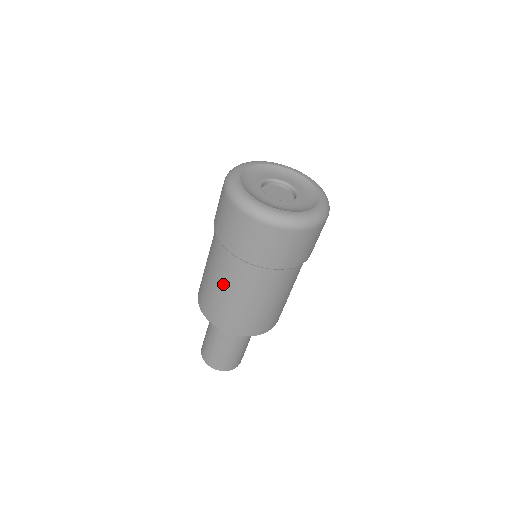
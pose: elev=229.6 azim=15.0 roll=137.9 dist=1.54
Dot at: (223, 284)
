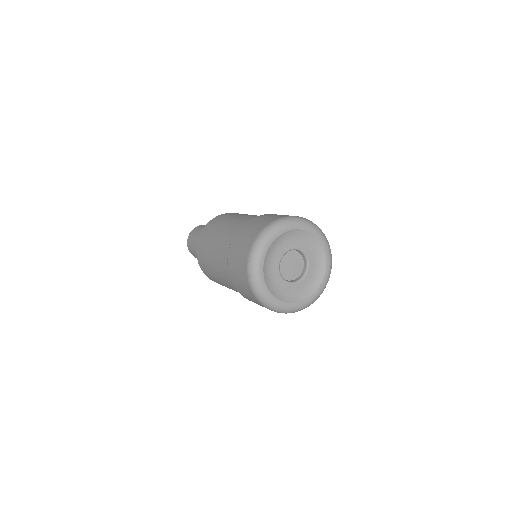
Dot at: occluded
